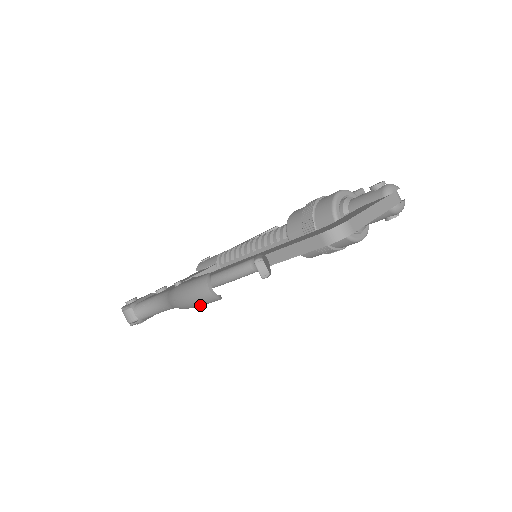
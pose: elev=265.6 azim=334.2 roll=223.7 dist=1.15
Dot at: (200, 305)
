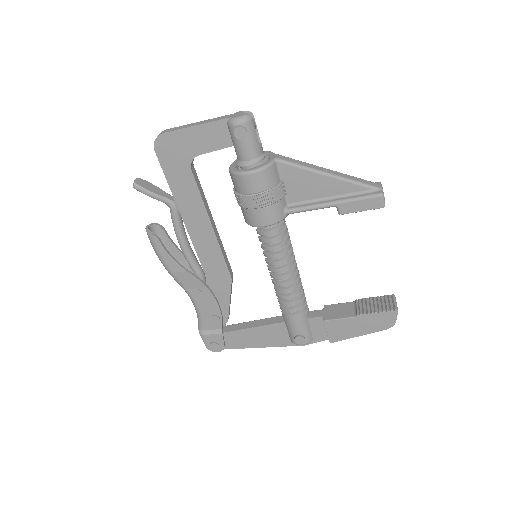
Dot at: (157, 252)
